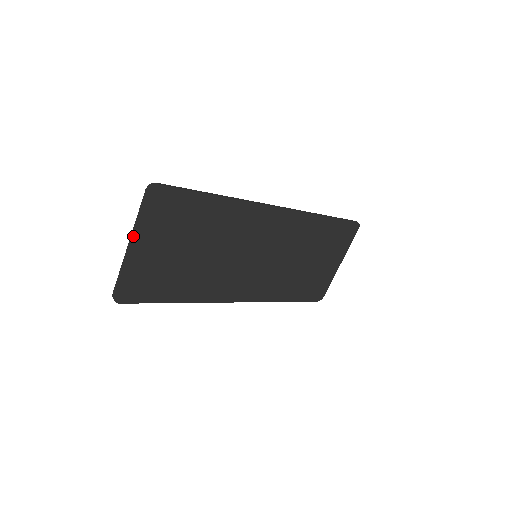
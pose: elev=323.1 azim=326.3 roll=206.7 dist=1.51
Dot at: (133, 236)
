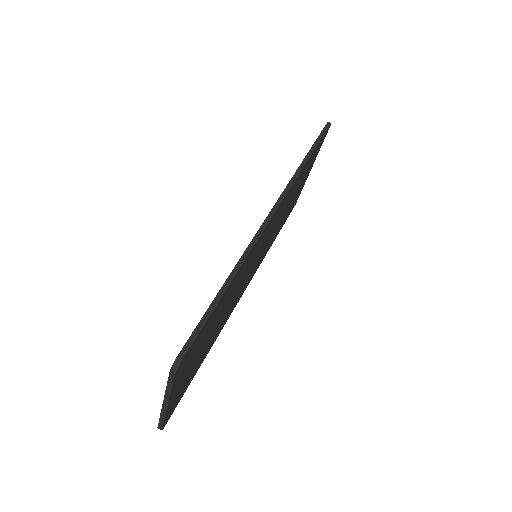
Dot at: (168, 400)
